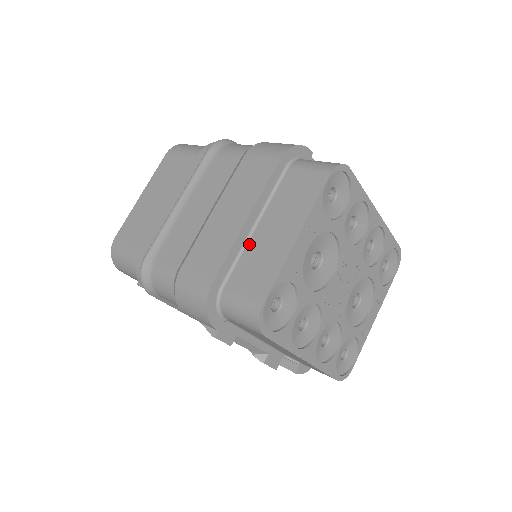
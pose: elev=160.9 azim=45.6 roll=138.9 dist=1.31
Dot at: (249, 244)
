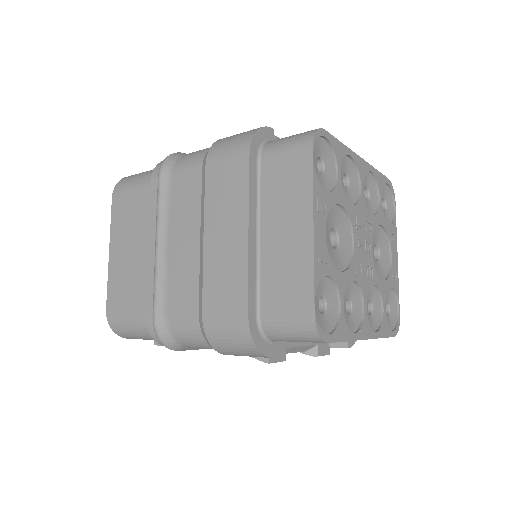
Dot at: (262, 257)
